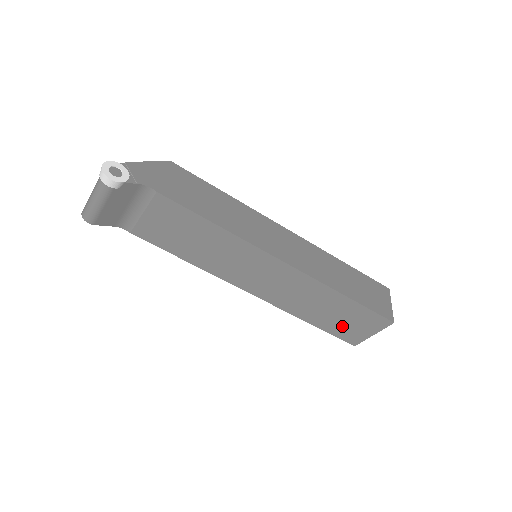
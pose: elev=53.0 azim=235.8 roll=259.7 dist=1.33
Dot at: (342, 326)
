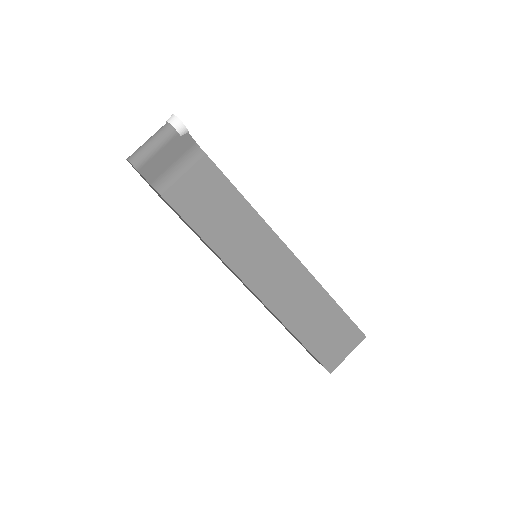
Dot at: (324, 341)
